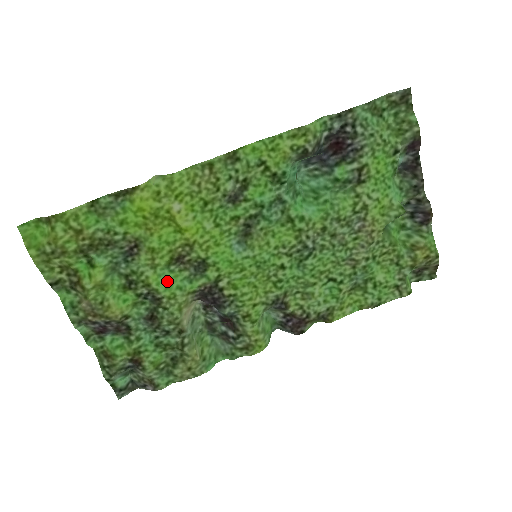
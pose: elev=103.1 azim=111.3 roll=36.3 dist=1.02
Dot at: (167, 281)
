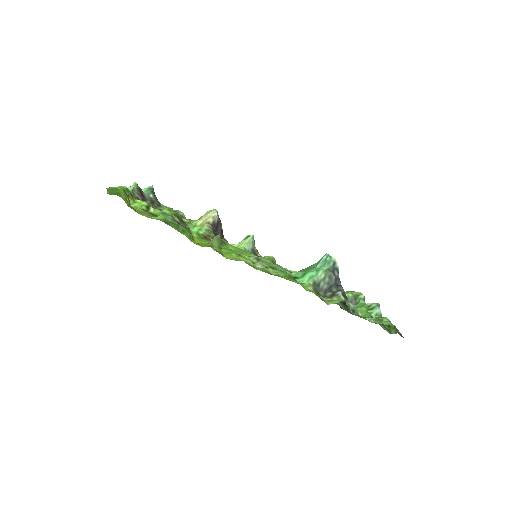
Dot at: occluded
